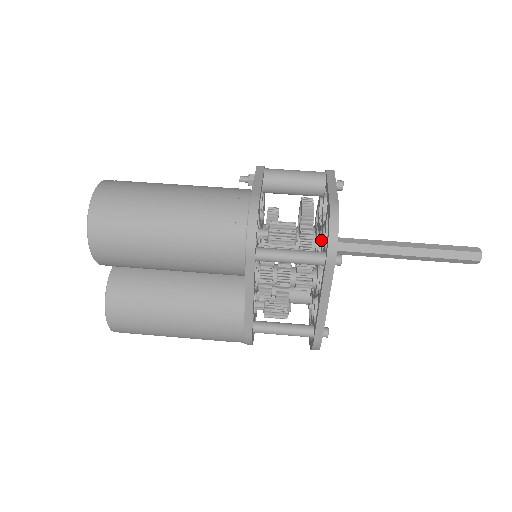
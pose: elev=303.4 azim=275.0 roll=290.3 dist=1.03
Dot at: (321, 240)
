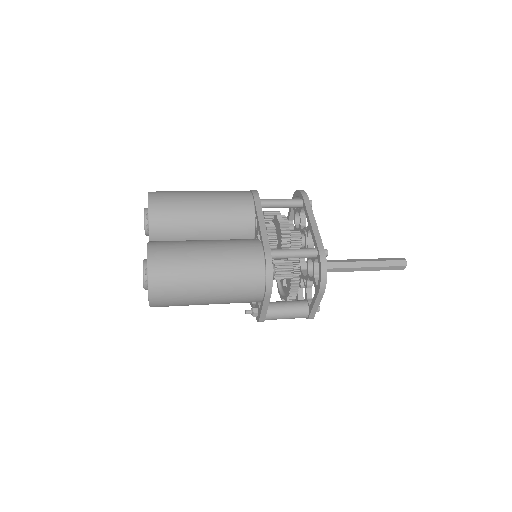
Dot at: occluded
